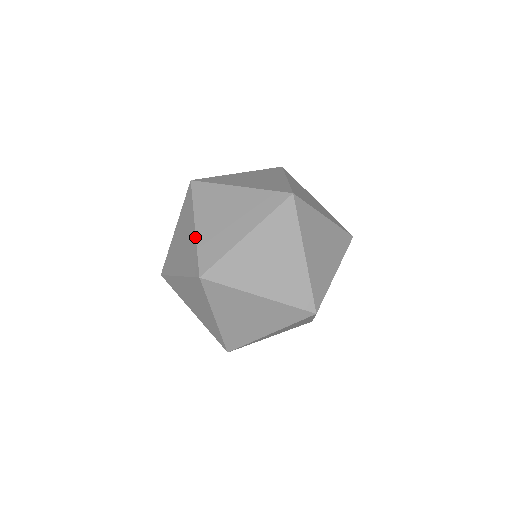
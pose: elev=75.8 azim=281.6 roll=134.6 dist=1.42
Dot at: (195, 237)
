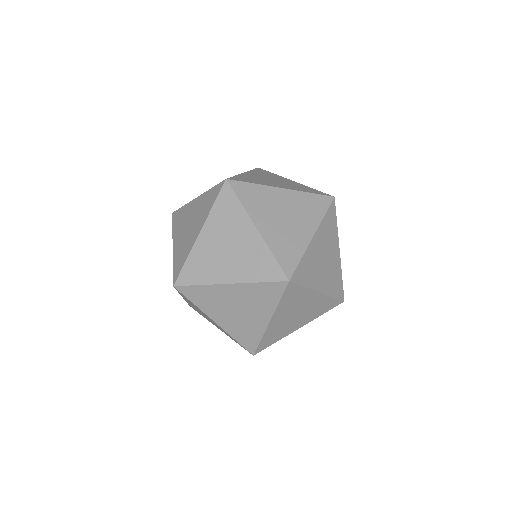
Dot at: (240, 174)
